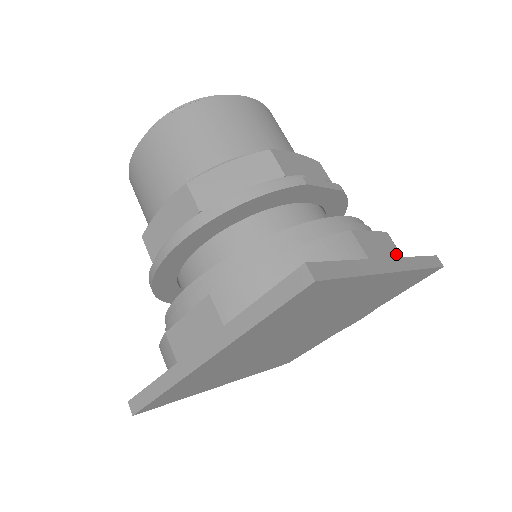
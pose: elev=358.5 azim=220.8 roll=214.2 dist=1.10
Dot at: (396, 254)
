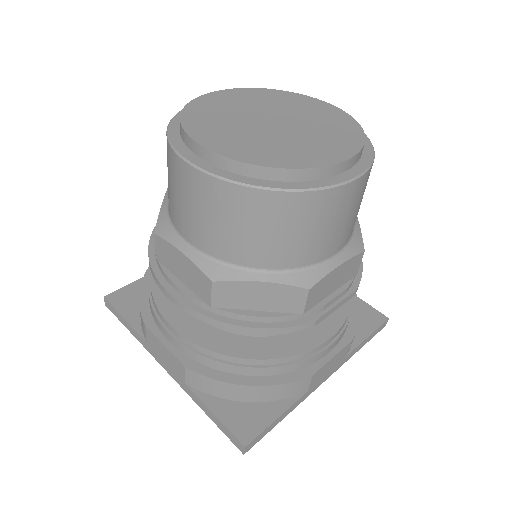
Dot at: (342, 359)
